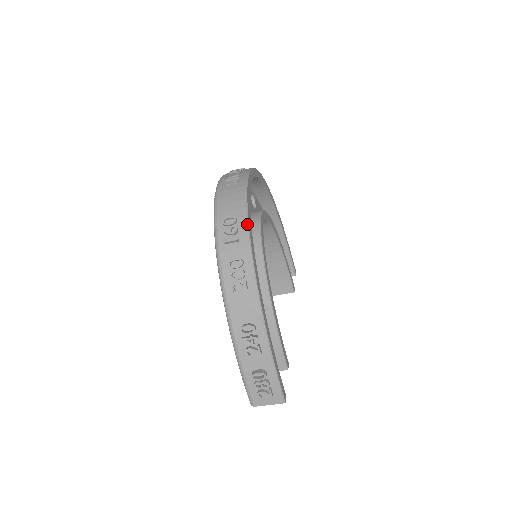
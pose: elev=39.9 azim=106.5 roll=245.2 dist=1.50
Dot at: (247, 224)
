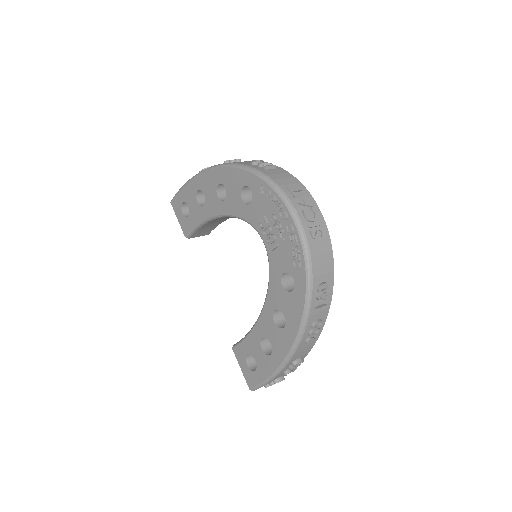
Dot at: occluded
